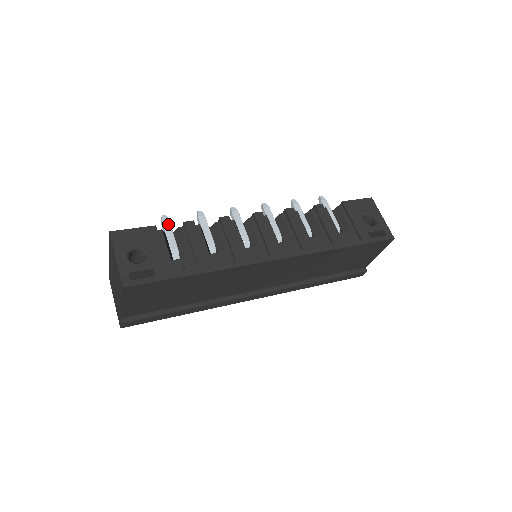
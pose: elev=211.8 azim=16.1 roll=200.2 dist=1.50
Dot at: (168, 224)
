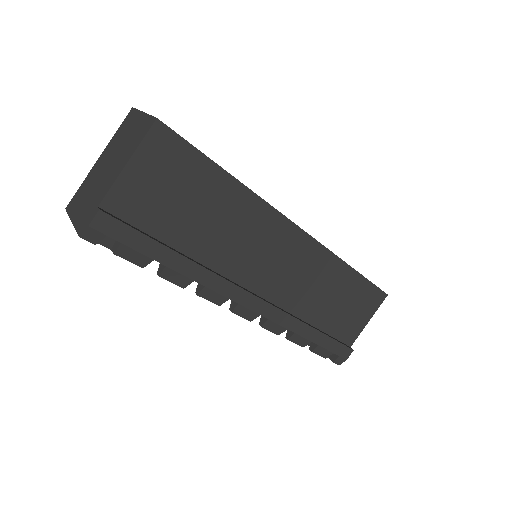
Dot at: occluded
